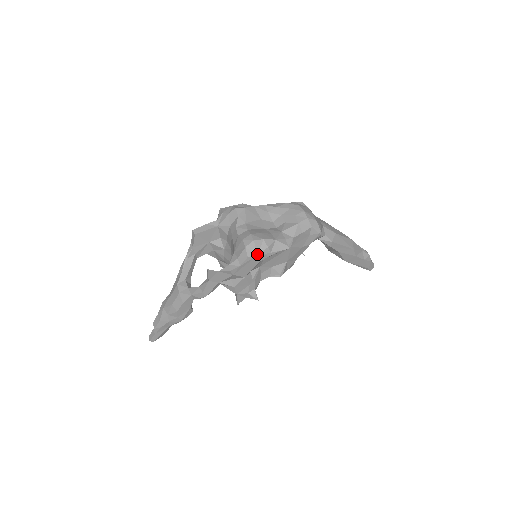
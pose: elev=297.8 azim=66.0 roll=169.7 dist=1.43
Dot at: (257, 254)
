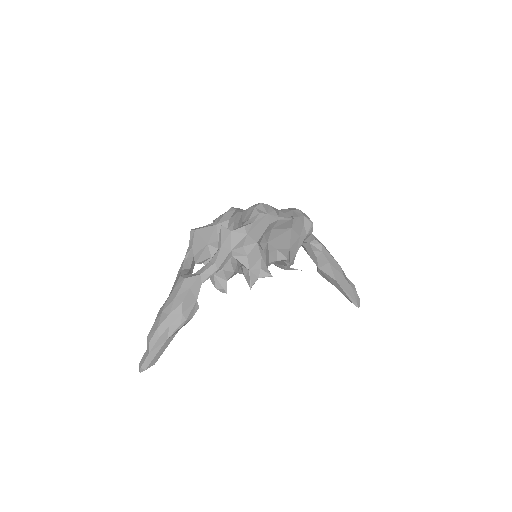
Dot at: (267, 213)
